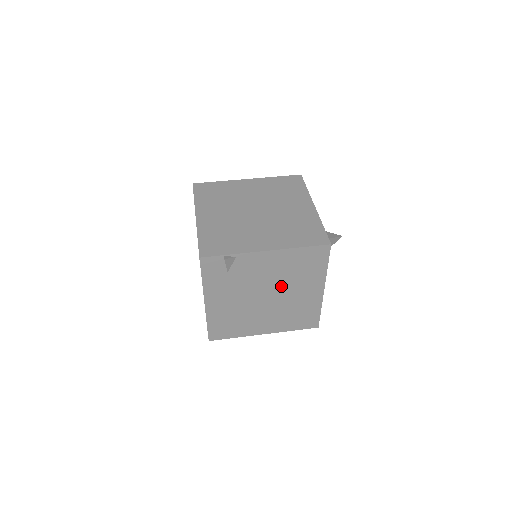
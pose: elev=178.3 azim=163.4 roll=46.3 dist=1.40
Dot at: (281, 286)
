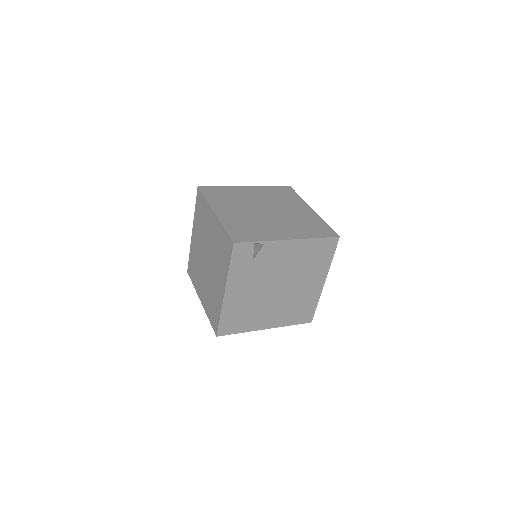
Dot at: (292, 277)
